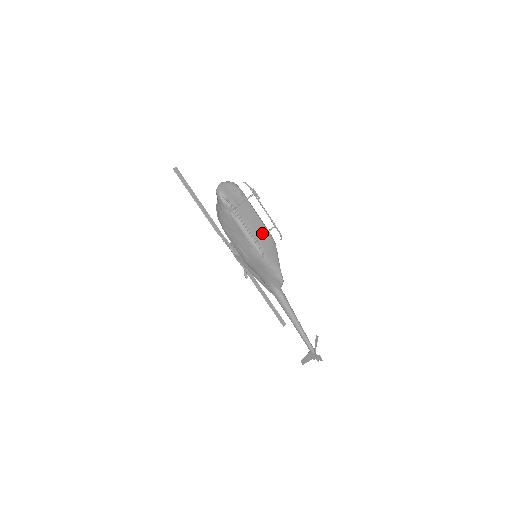
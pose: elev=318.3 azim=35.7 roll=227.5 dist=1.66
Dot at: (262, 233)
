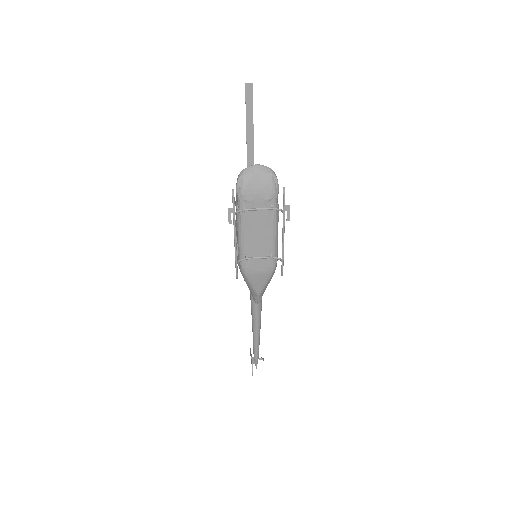
Dot at: (262, 254)
